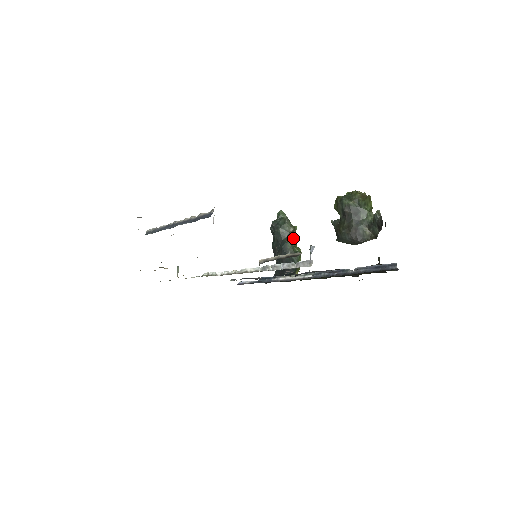
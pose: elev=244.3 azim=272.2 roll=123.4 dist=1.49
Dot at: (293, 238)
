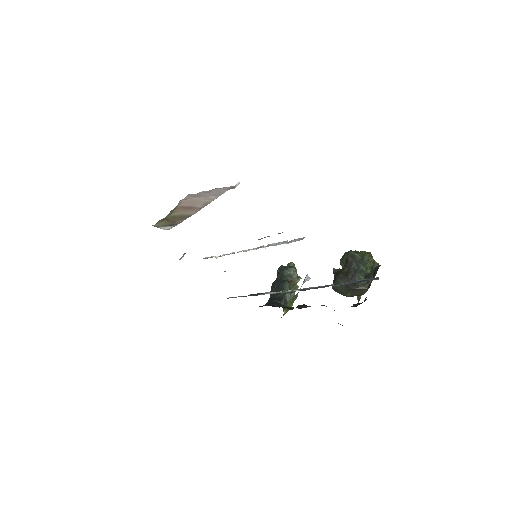
Dot at: (294, 283)
